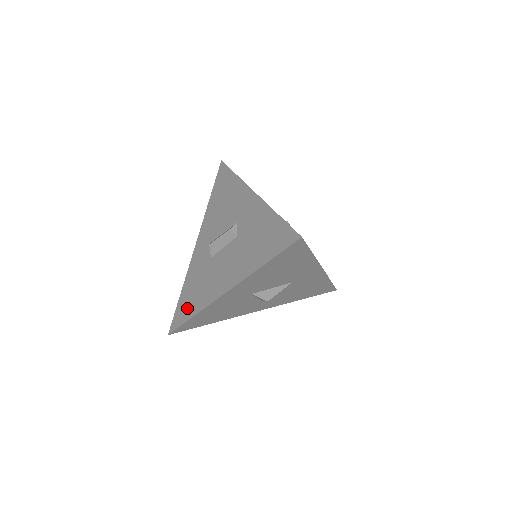
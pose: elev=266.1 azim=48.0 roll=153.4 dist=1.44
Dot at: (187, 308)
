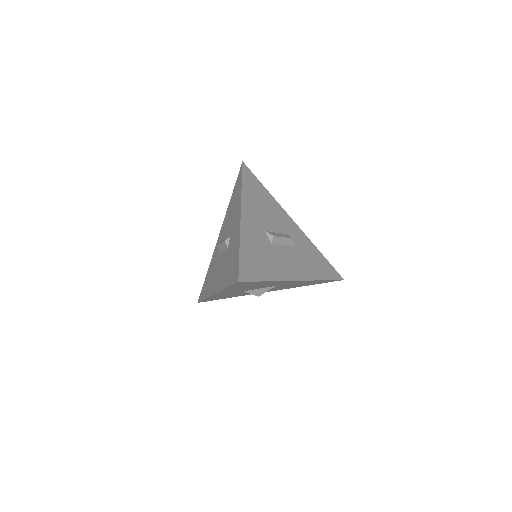
Dot at: (205, 289)
